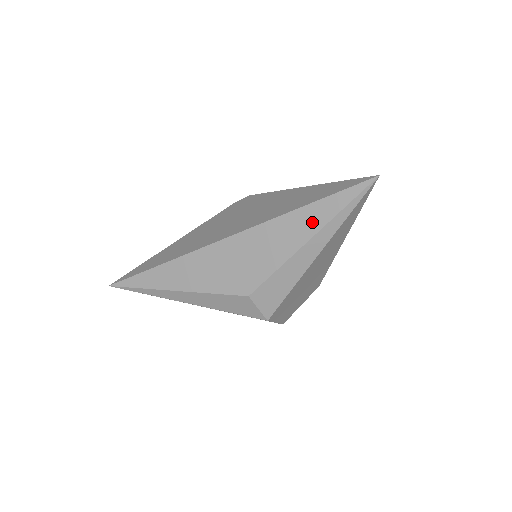
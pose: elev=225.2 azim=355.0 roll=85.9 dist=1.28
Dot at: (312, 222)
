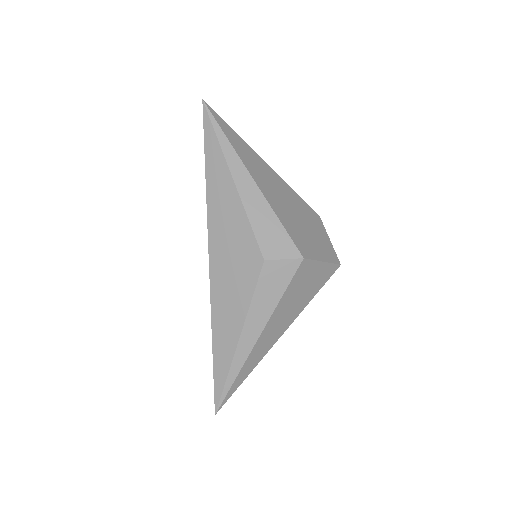
Dot at: (219, 171)
